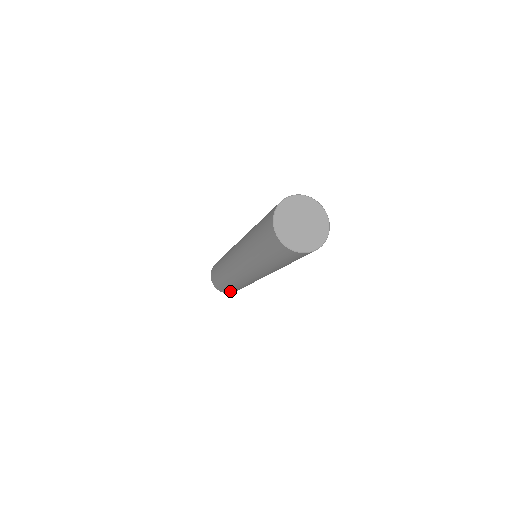
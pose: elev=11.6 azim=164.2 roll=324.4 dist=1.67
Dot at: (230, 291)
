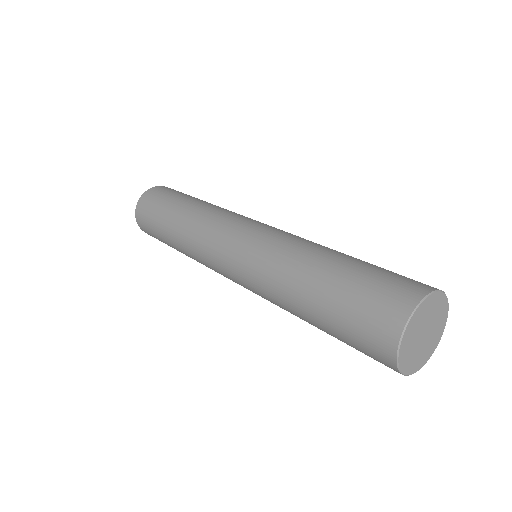
Dot at: occluded
